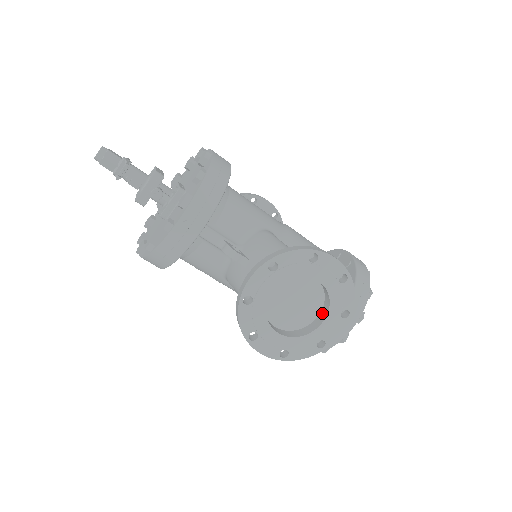
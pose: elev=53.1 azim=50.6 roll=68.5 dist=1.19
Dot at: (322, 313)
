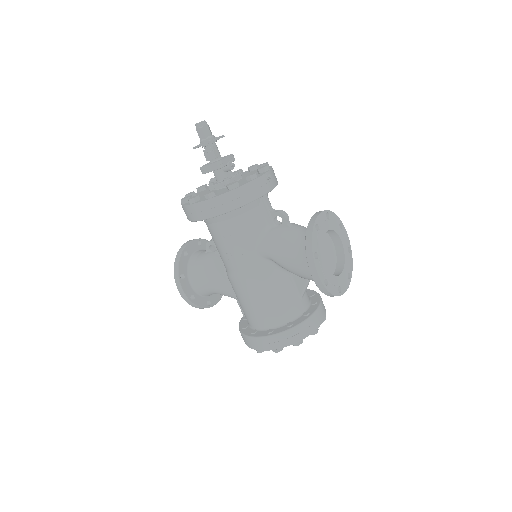
Dot at: (337, 271)
